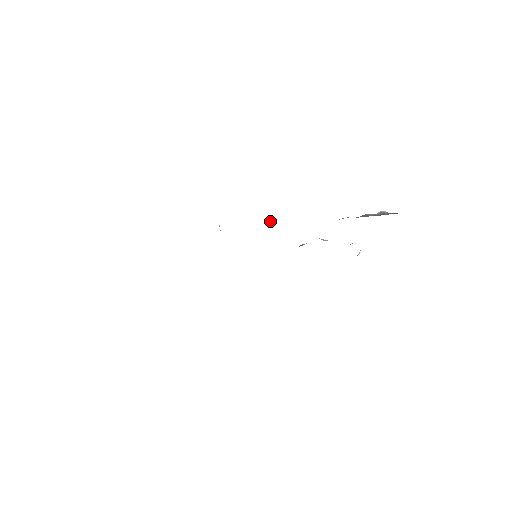
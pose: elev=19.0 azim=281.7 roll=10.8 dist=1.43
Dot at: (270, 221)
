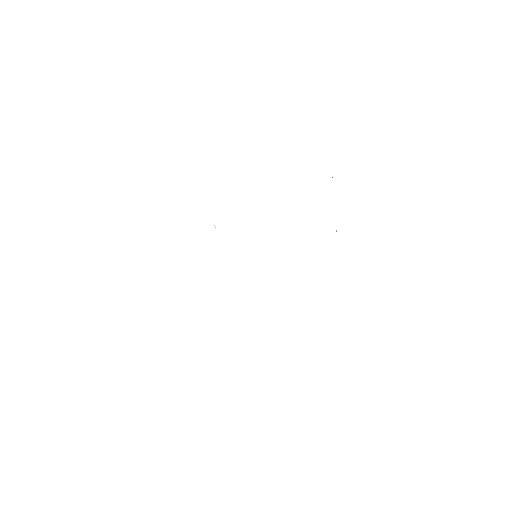
Dot at: occluded
